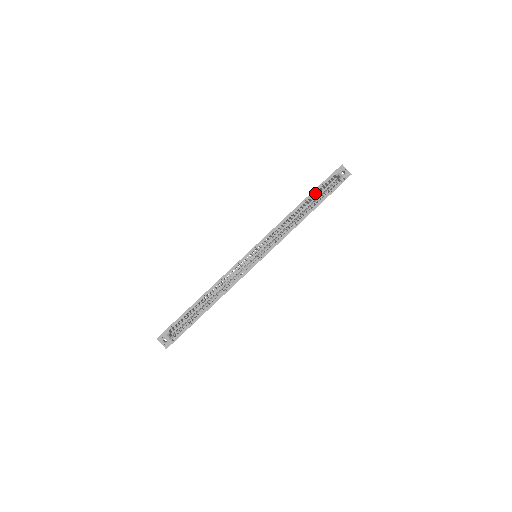
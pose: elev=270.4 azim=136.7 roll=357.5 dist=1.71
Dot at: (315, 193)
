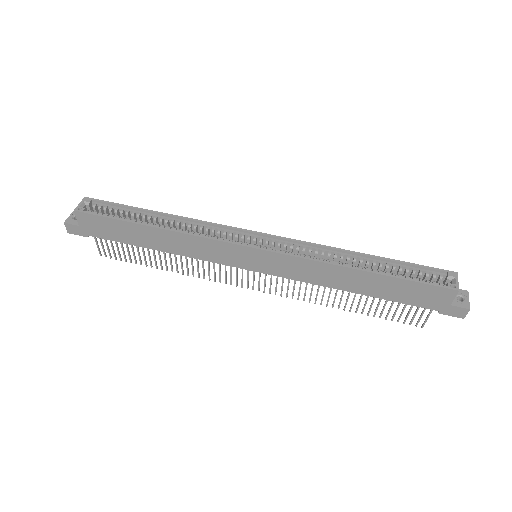
Dot at: (399, 267)
